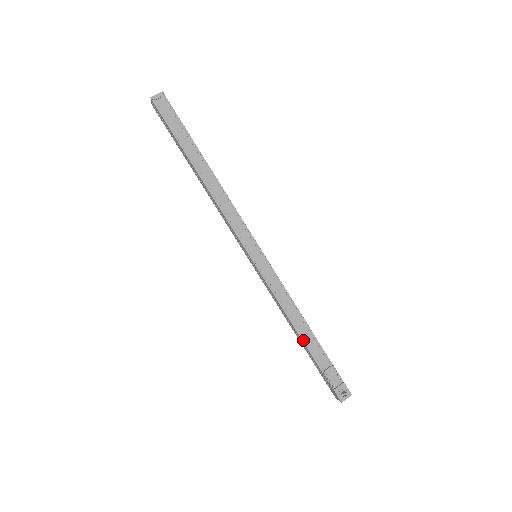
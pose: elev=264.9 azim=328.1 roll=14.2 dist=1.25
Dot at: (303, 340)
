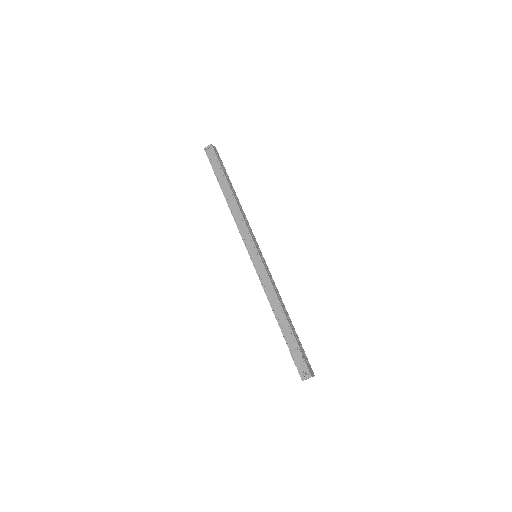
Dot at: (279, 324)
